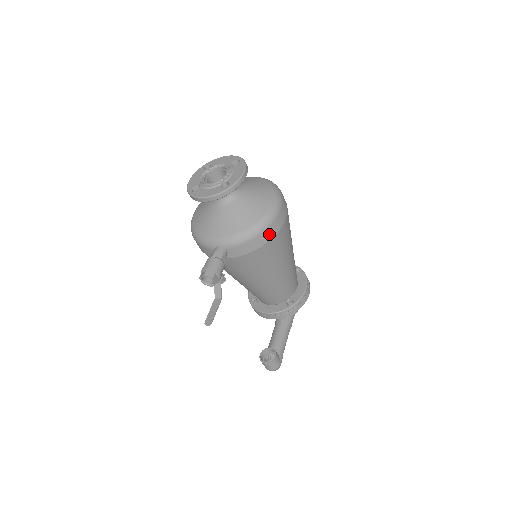
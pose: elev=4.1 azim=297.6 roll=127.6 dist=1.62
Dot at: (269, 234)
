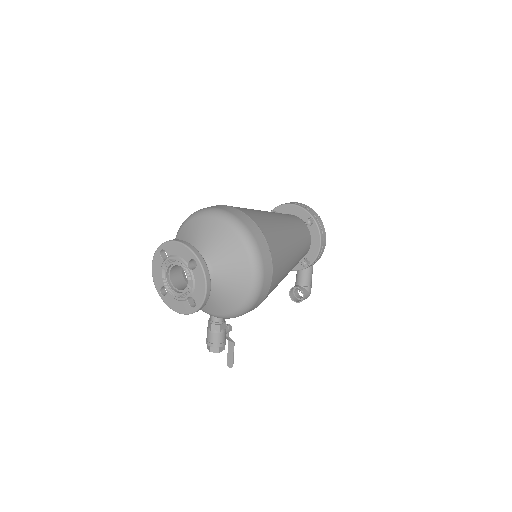
Dot at: (258, 303)
